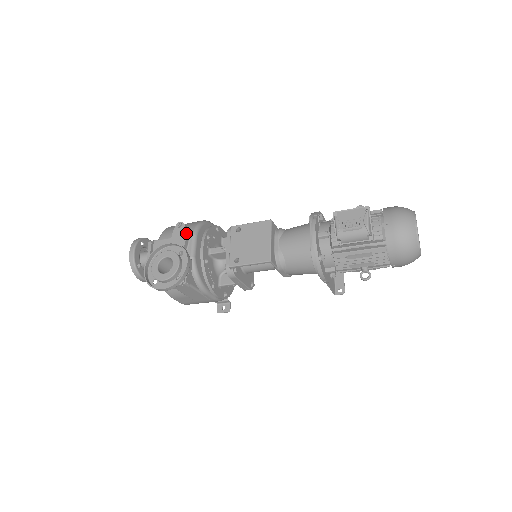
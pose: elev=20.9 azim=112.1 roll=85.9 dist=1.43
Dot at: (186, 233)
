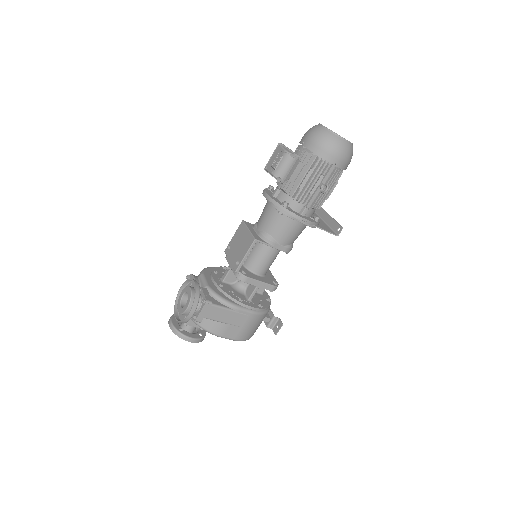
Dot at: (194, 277)
